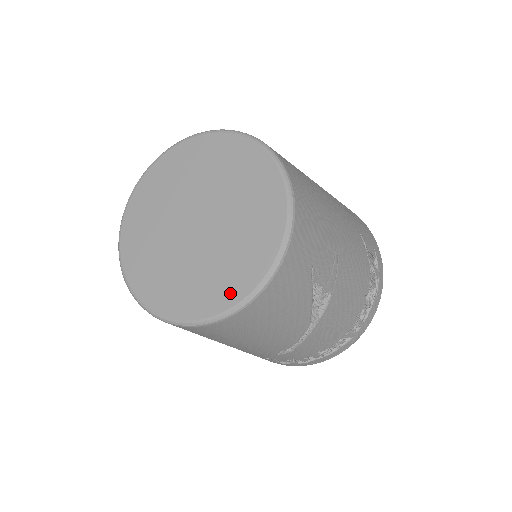
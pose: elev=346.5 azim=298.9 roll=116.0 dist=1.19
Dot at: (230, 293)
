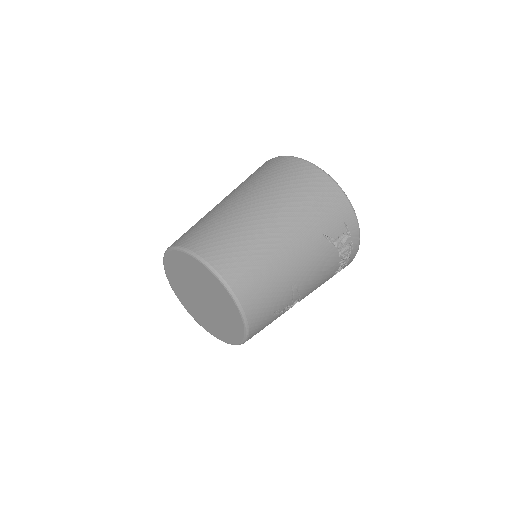
Dot at: (231, 338)
